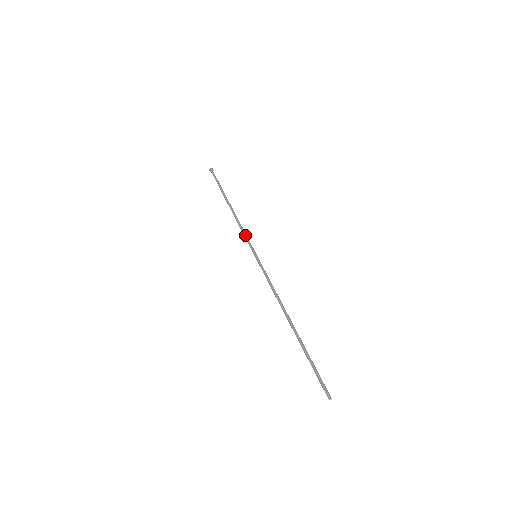
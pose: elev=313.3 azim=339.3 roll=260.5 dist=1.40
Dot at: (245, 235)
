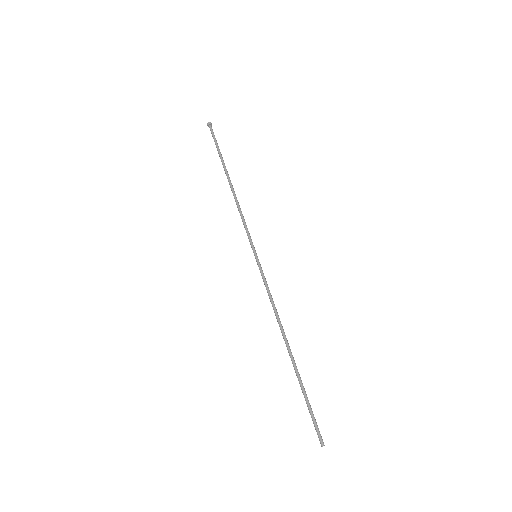
Dot at: (246, 226)
